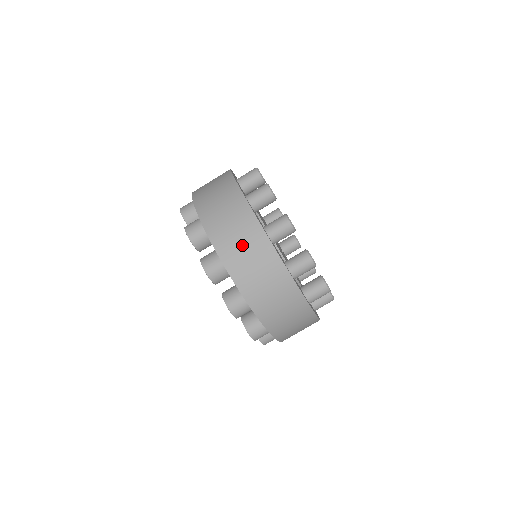
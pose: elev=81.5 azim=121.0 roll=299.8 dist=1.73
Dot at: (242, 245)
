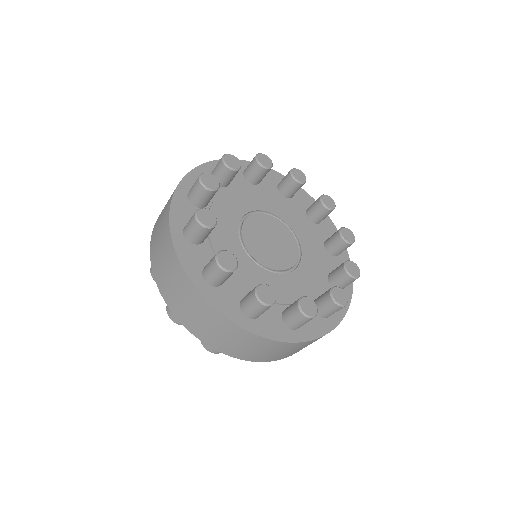
Dot at: (280, 353)
